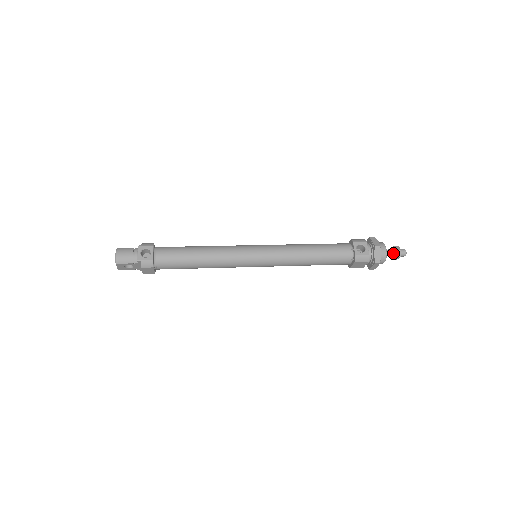
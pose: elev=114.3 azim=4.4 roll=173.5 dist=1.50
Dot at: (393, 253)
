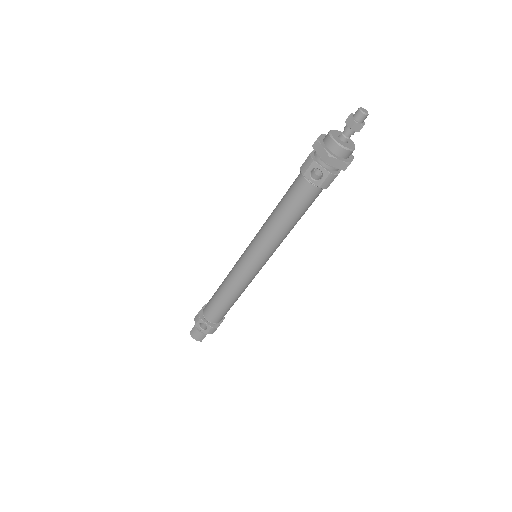
Dot at: (352, 131)
